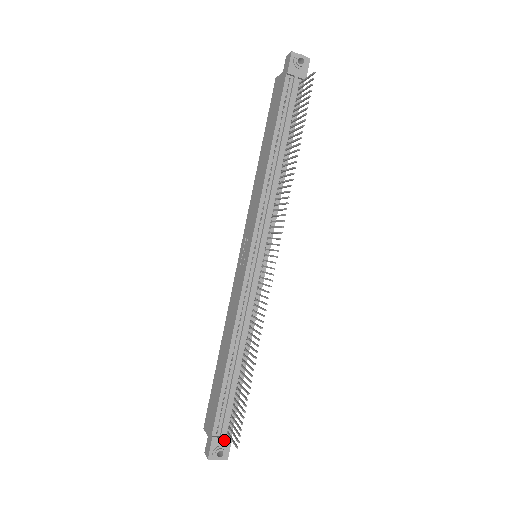
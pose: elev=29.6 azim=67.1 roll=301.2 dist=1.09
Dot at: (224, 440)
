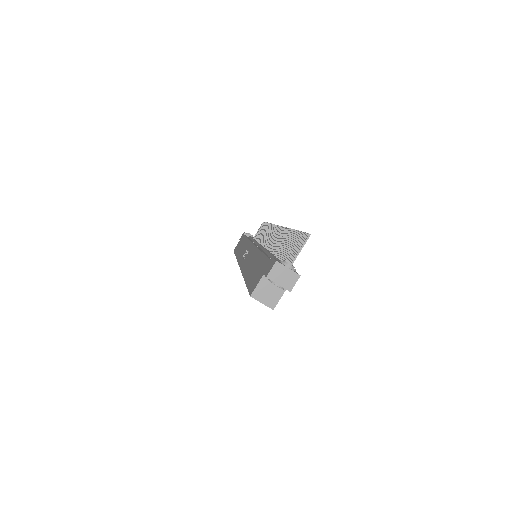
Dot at: occluded
